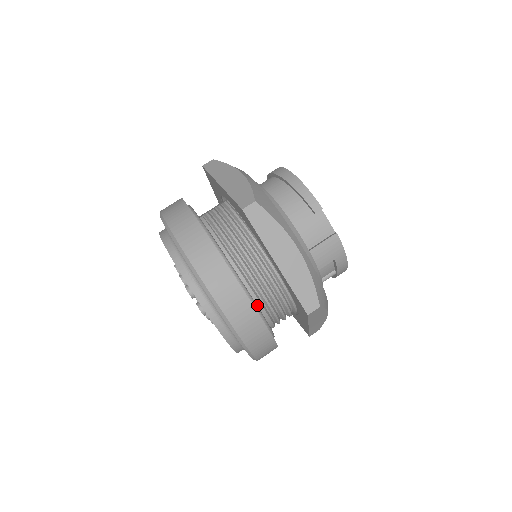
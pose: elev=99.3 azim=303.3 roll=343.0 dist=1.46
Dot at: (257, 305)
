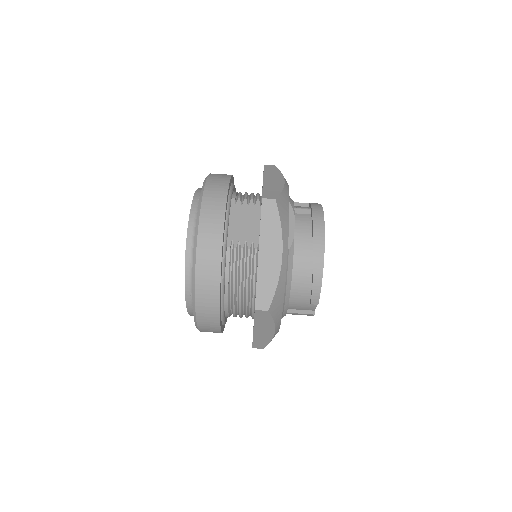
Dot at: occluded
